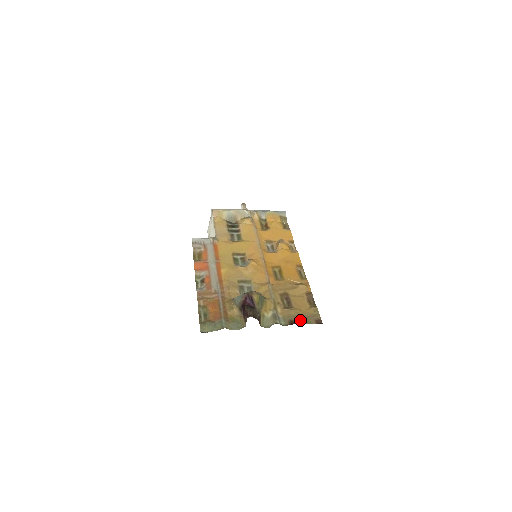
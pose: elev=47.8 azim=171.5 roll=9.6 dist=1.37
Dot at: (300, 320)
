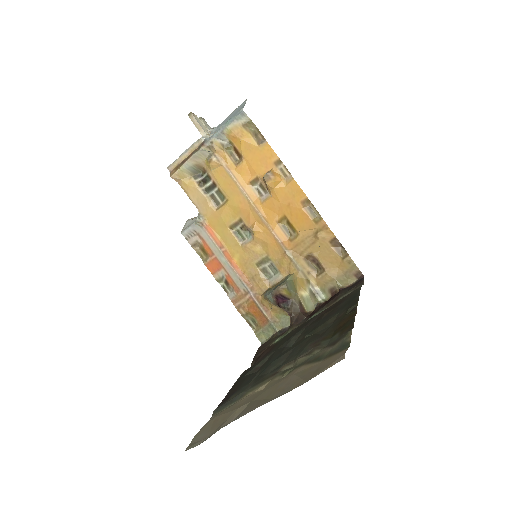
Dot at: (339, 283)
